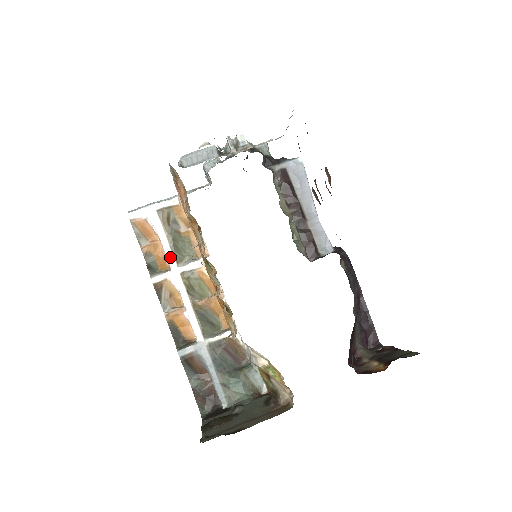
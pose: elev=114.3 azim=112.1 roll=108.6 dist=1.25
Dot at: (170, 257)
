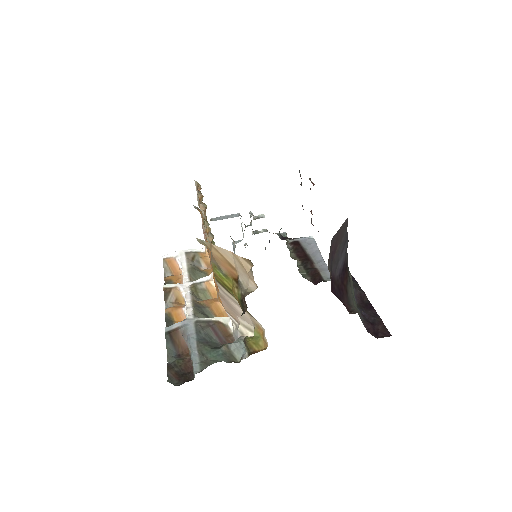
Dot at: (185, 276)
